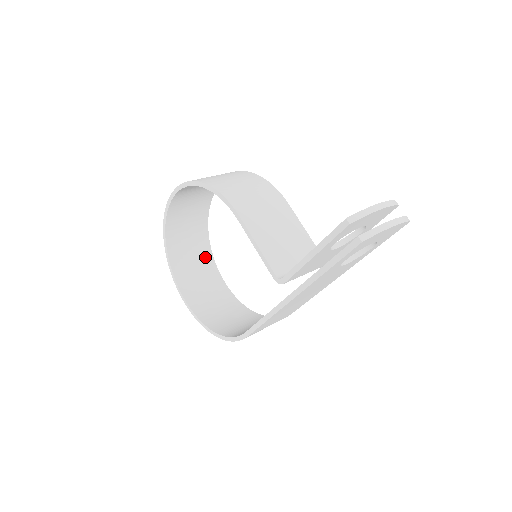
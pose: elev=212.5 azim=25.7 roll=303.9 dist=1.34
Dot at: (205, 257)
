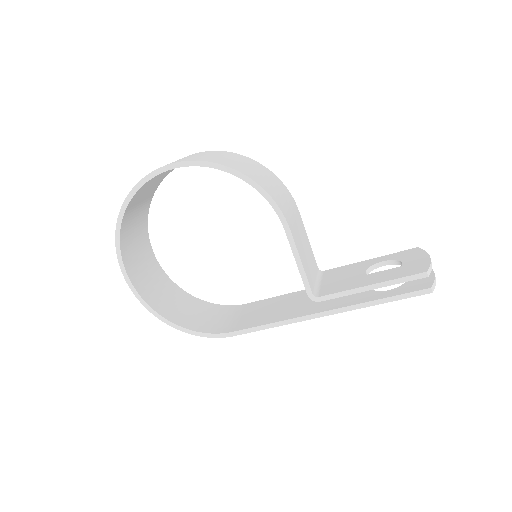
Dot at: (143, 227)
